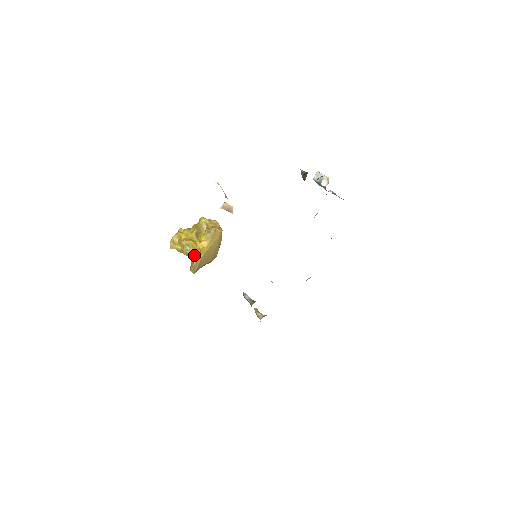
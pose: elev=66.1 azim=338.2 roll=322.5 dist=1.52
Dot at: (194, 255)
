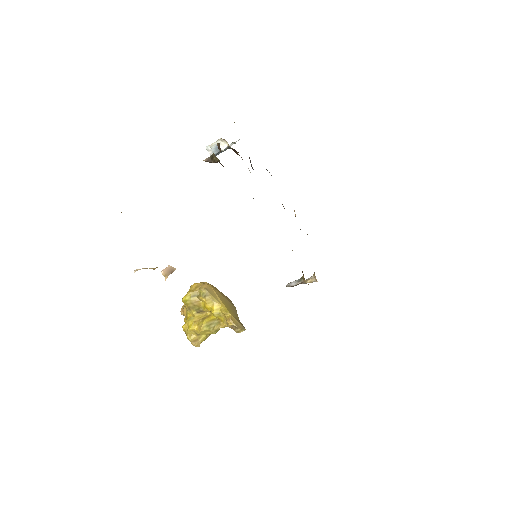
Dot at: (224, 322)
